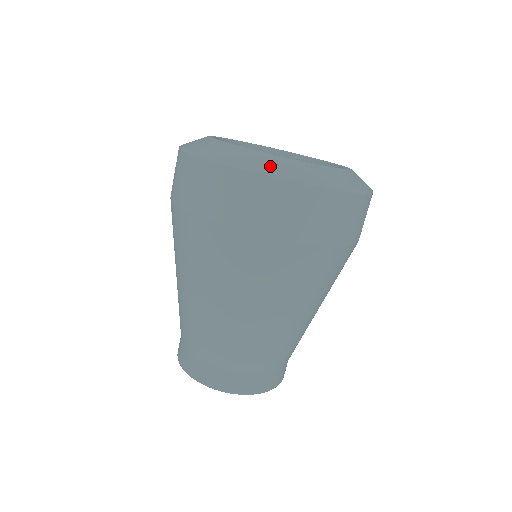
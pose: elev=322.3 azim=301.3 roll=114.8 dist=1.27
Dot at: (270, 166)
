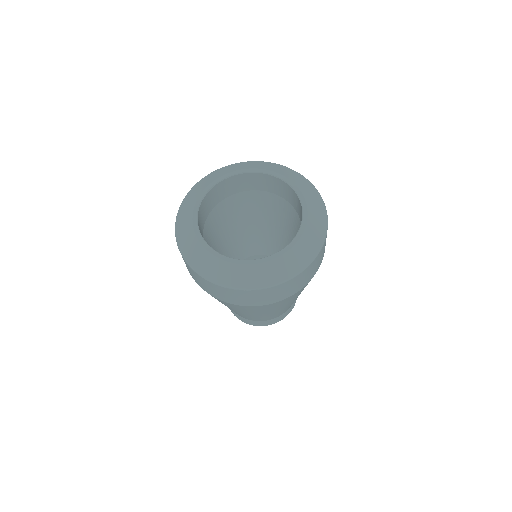
Dot at: (290, 268)
